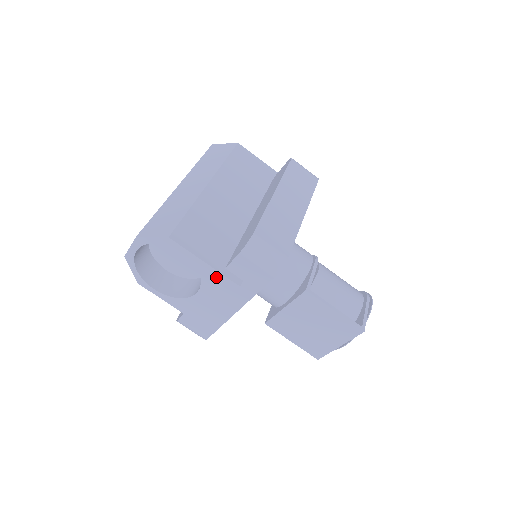
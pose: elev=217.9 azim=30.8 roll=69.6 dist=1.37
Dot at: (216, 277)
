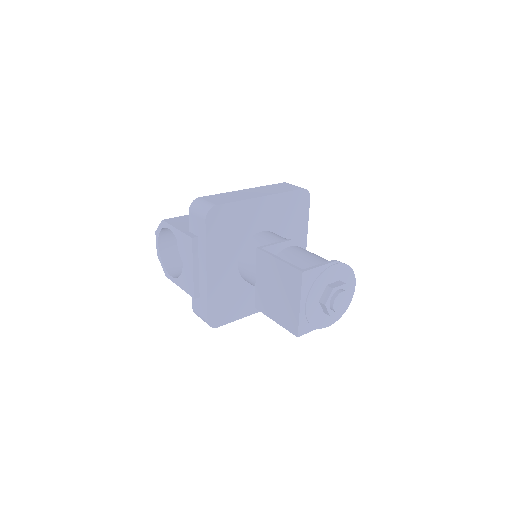
Dot at: (183, 238)
